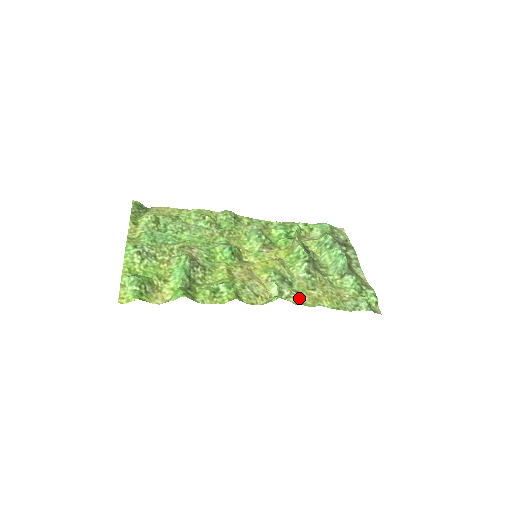
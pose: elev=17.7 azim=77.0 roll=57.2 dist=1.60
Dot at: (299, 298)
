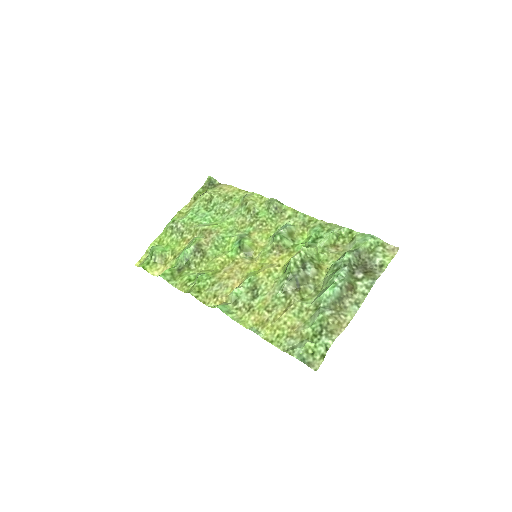
Dot at: (246, 314)
